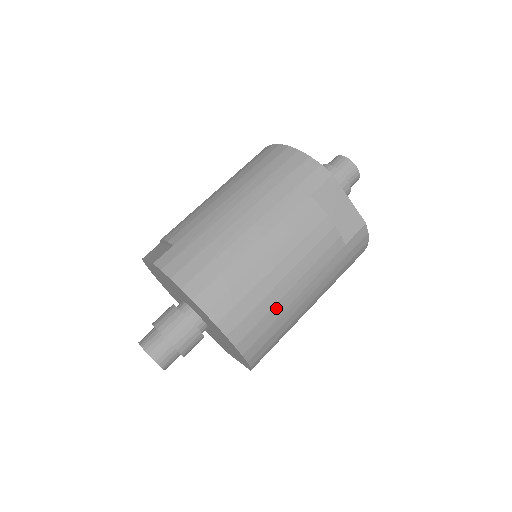
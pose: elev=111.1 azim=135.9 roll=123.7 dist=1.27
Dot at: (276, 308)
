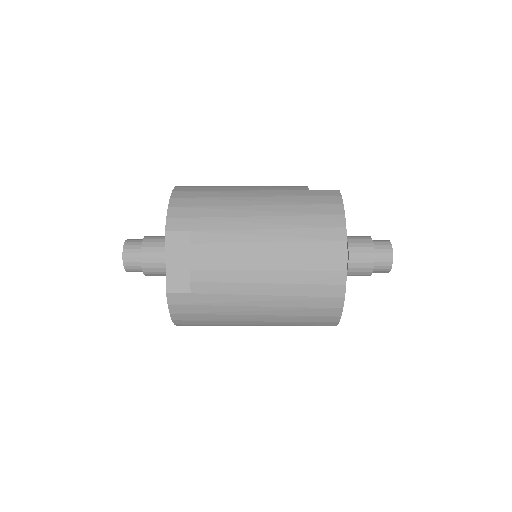
Dot at: (221, 188)
